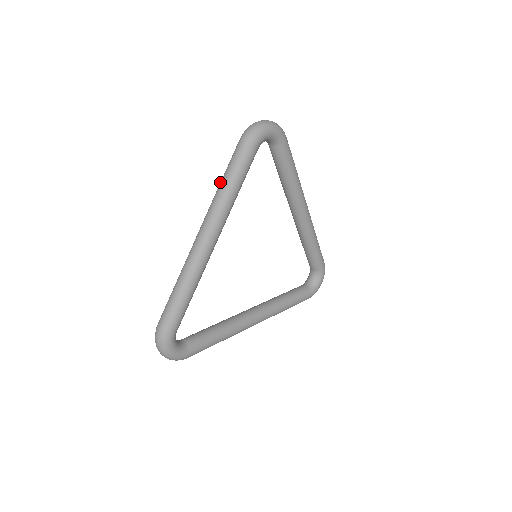
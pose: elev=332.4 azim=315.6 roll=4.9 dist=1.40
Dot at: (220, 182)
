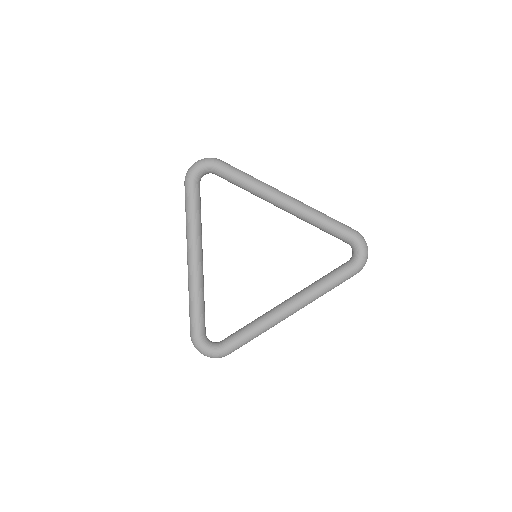
Dot at: occluded
